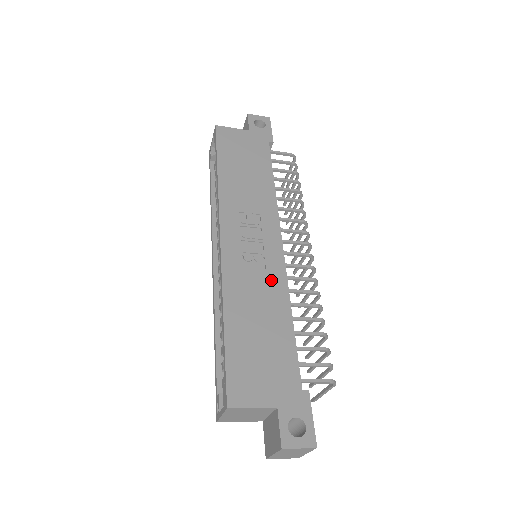
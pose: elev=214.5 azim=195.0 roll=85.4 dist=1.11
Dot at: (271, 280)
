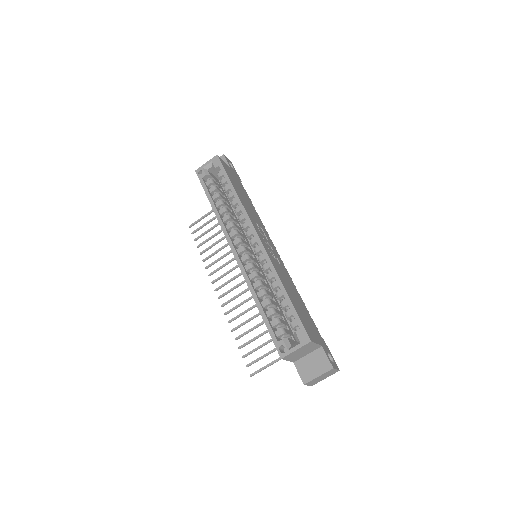
Dot at: (285, 272)
